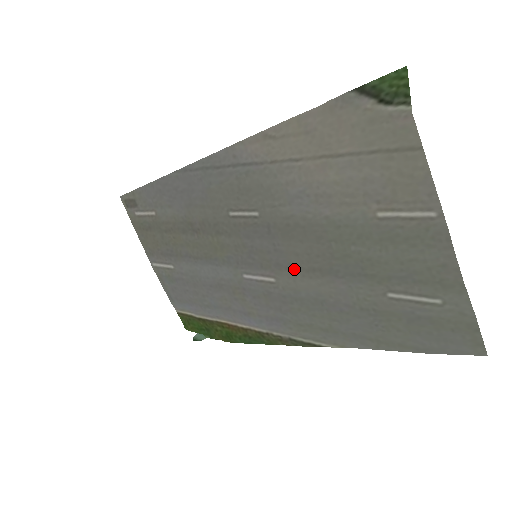
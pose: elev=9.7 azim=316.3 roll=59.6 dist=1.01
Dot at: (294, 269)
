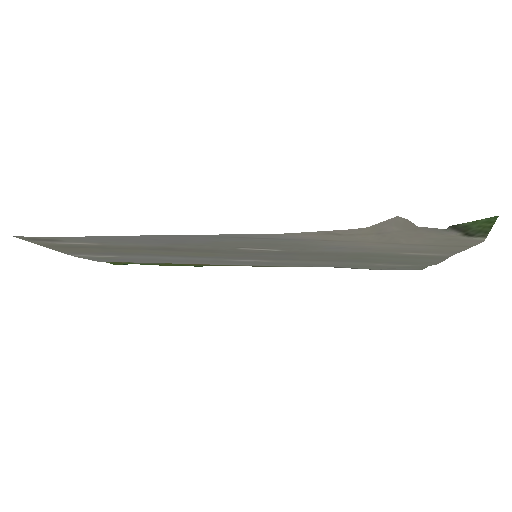
Dot at: (298, 260)
